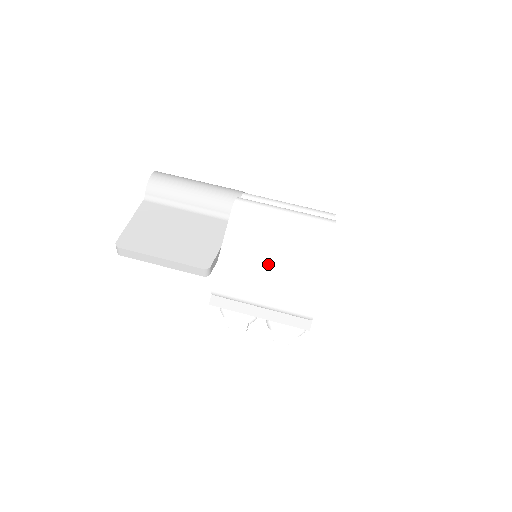
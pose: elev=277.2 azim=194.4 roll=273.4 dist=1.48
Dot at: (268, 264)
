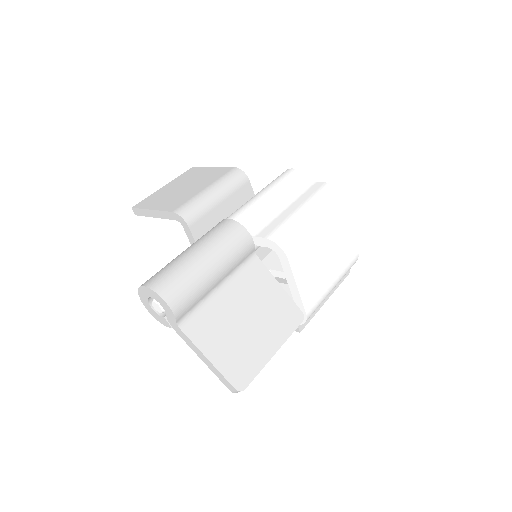
Dot at: (327, 266)
